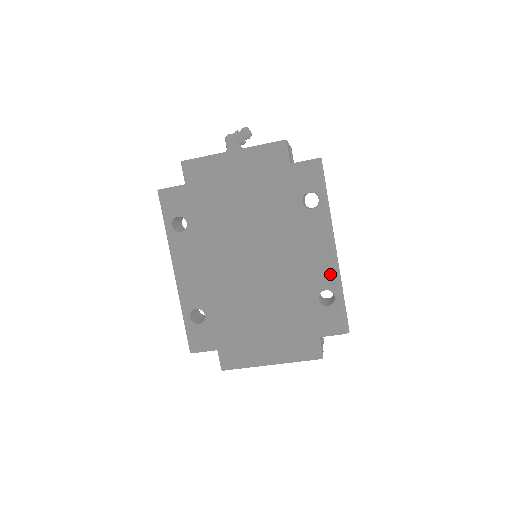
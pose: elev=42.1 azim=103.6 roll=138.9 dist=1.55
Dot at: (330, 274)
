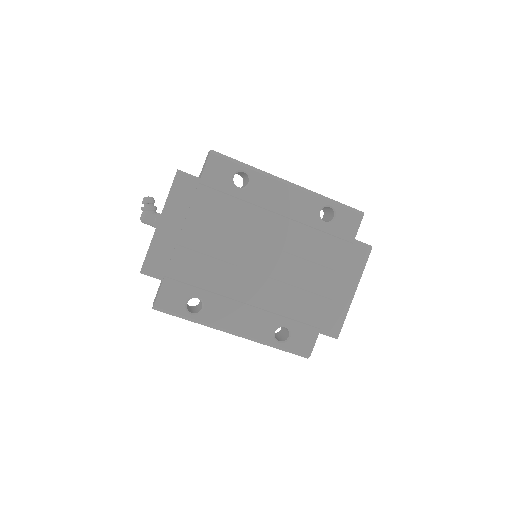
Dot at: (310, 200)
